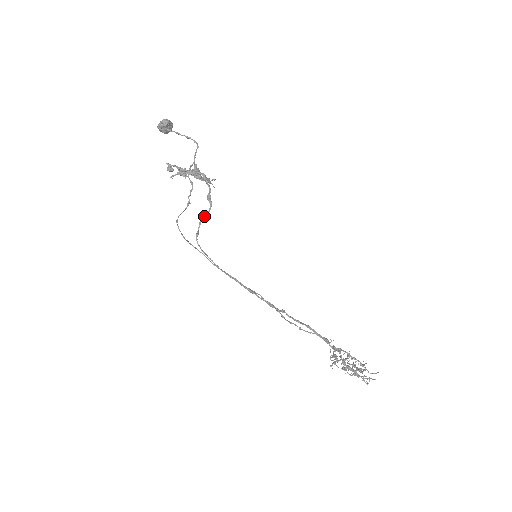
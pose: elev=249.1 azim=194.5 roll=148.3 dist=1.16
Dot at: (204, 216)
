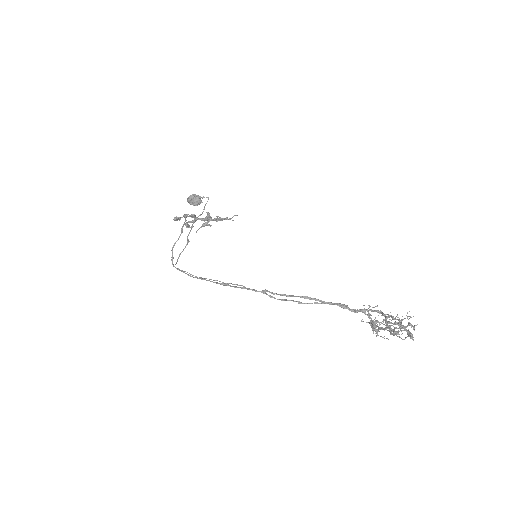
Dot at: (174, 243)
